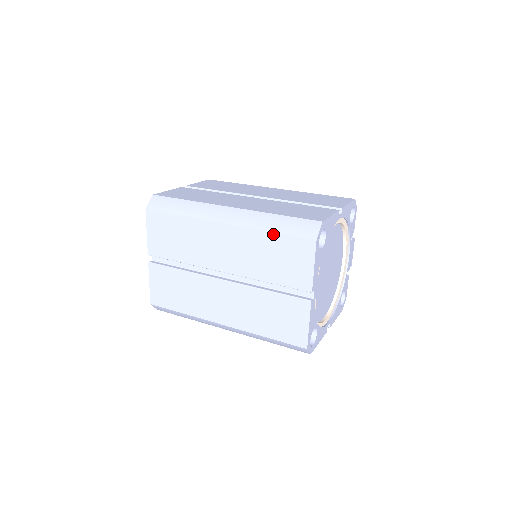
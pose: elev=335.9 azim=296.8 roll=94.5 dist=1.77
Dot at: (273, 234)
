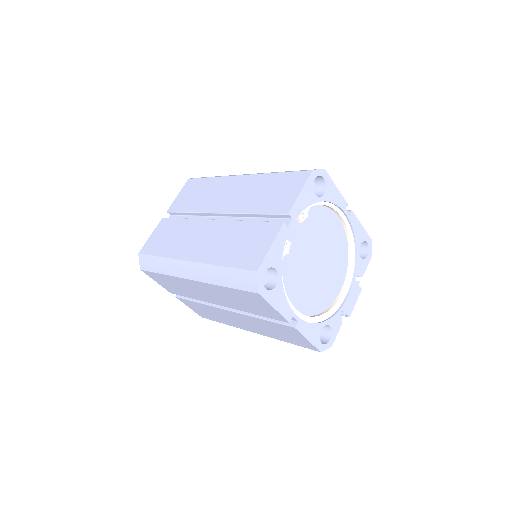
Dot at: (278, 174)
